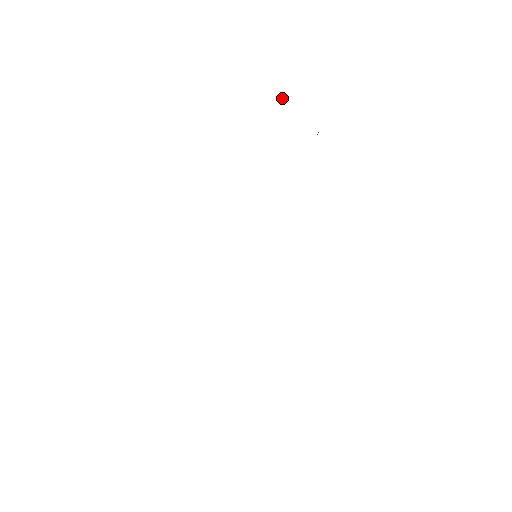
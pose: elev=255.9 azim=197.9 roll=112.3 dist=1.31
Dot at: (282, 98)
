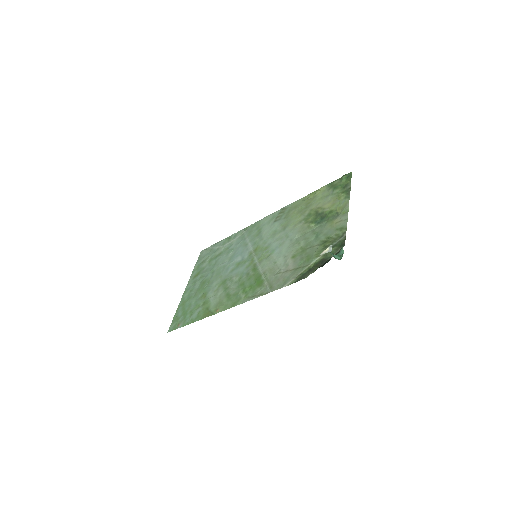
Dot at: (342, 252)
